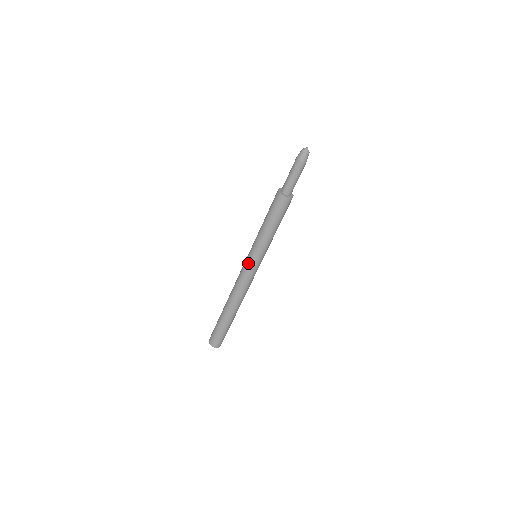
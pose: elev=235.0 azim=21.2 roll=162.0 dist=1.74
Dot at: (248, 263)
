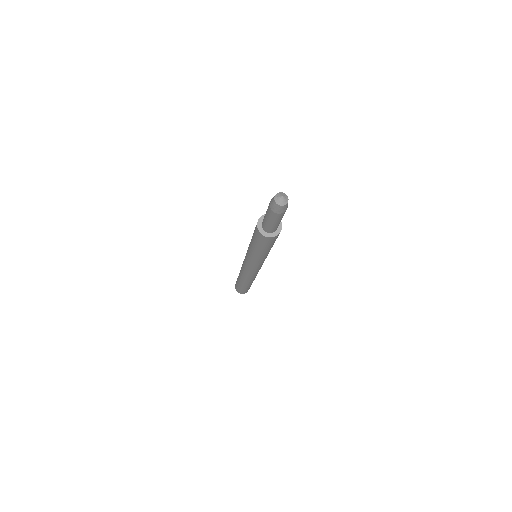
Dot at: (255, 268)
